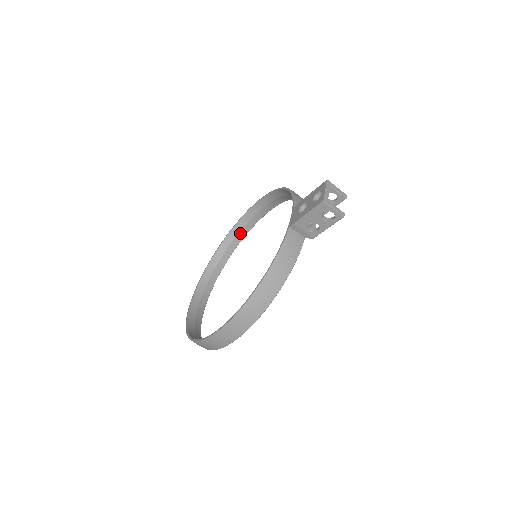
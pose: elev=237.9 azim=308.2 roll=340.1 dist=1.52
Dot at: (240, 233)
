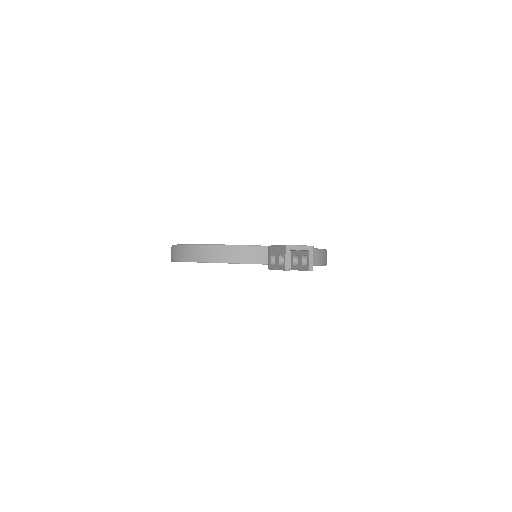
Dot at: occluded
